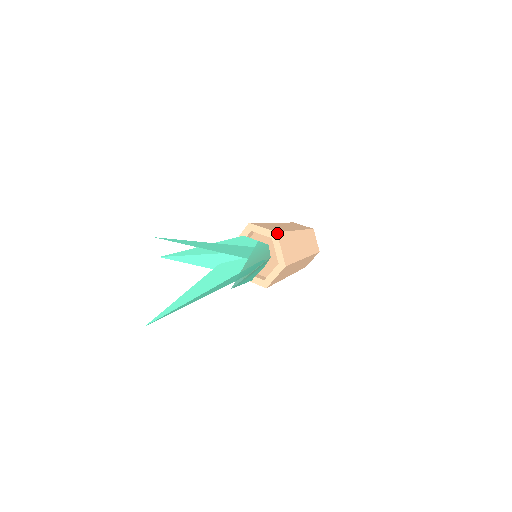
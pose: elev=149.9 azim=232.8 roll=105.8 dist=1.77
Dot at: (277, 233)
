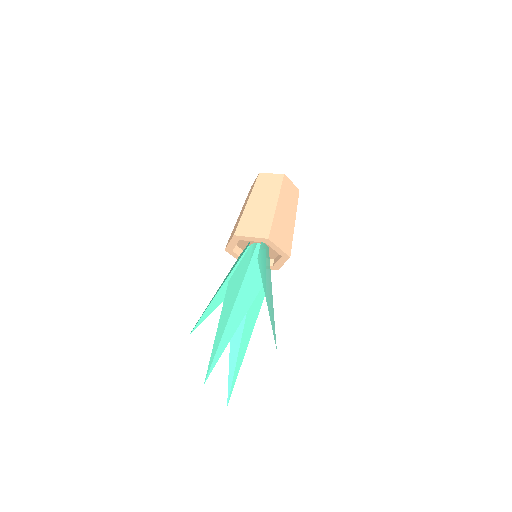
Dot at: (269, 239)
